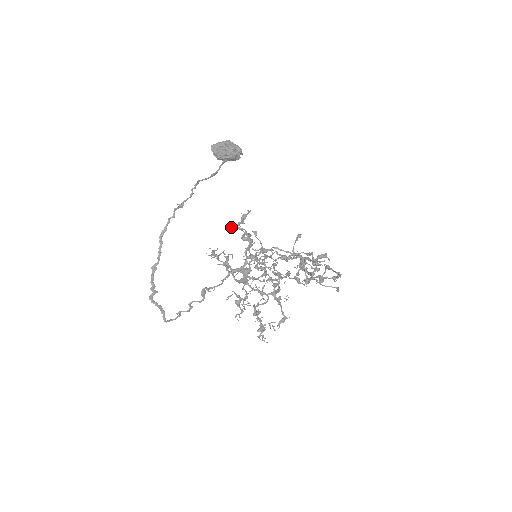
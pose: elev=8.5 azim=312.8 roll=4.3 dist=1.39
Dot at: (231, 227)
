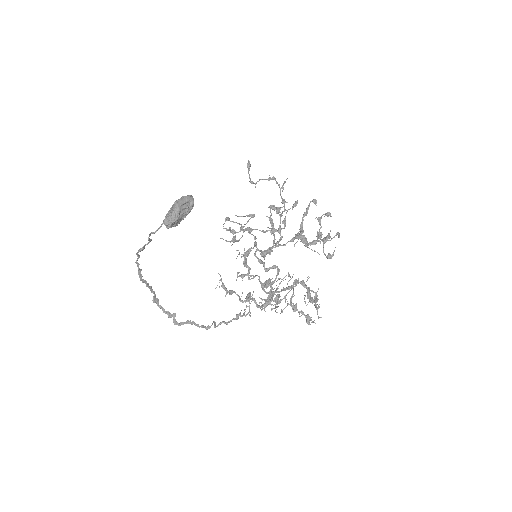
Dot at: (242, 280)
